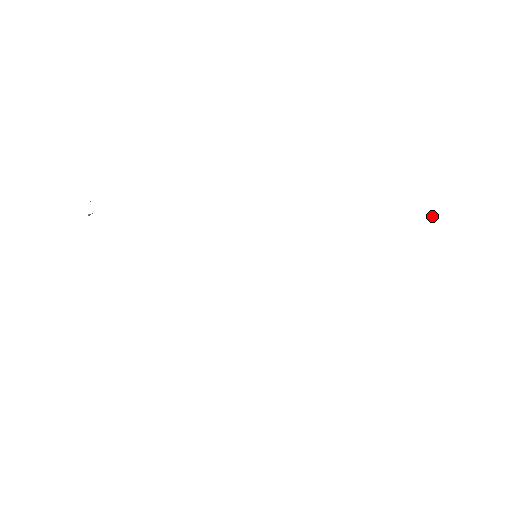
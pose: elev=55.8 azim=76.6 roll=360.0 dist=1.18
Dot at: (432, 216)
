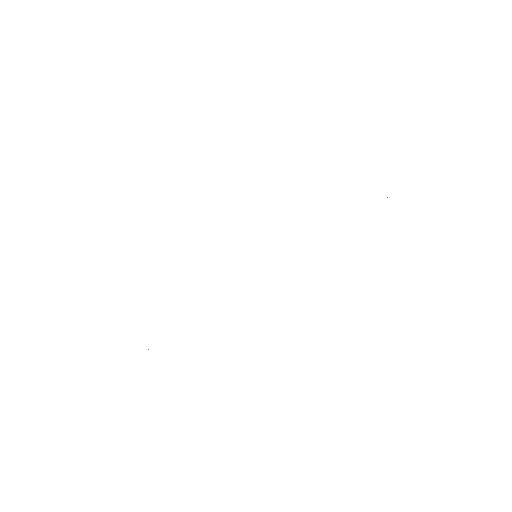
Dot at: occluded
